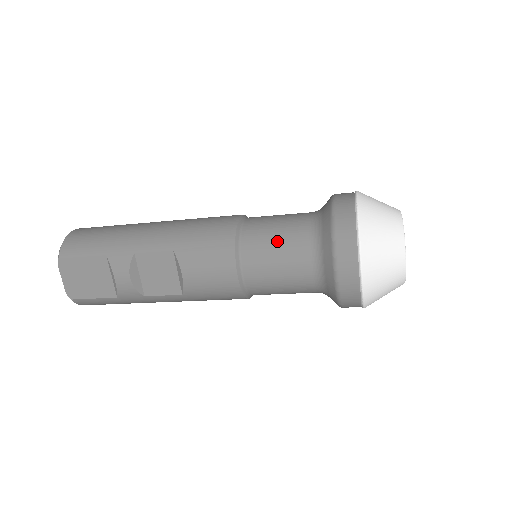
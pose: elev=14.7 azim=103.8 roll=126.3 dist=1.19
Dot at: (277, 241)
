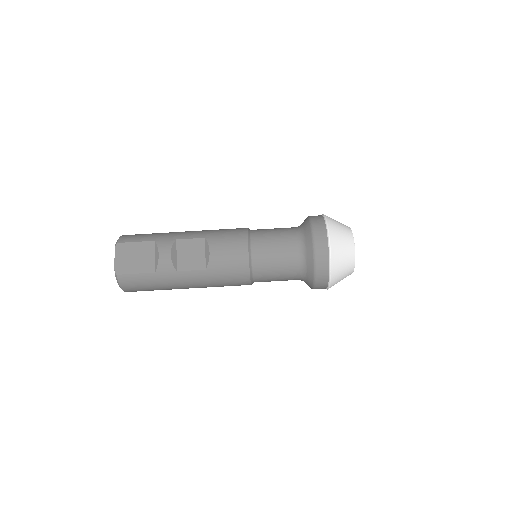
Dot at: (275, 234)
